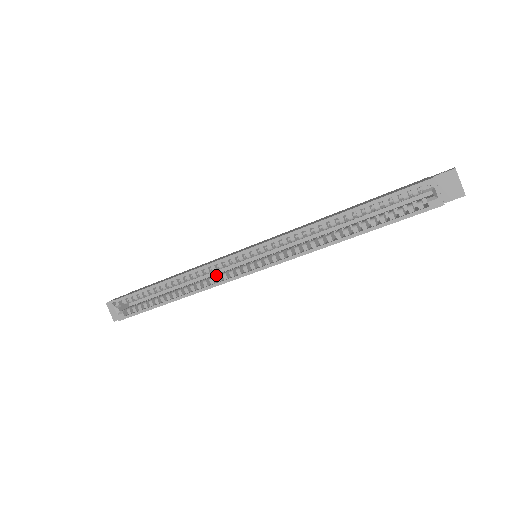
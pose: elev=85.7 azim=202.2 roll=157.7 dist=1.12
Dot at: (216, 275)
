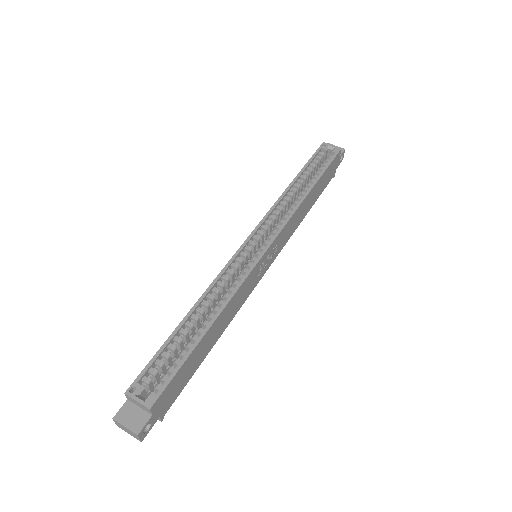
Dot at: (234, 286)
